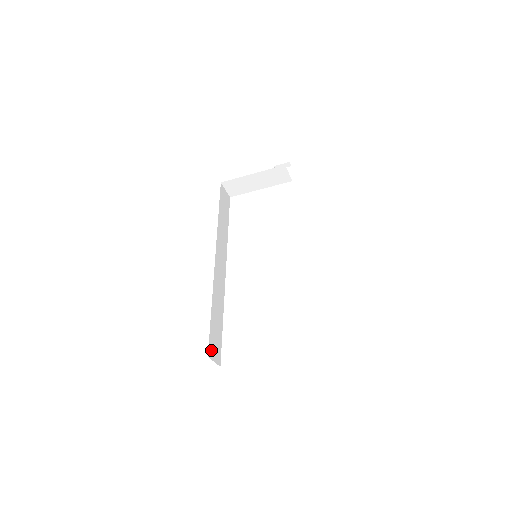
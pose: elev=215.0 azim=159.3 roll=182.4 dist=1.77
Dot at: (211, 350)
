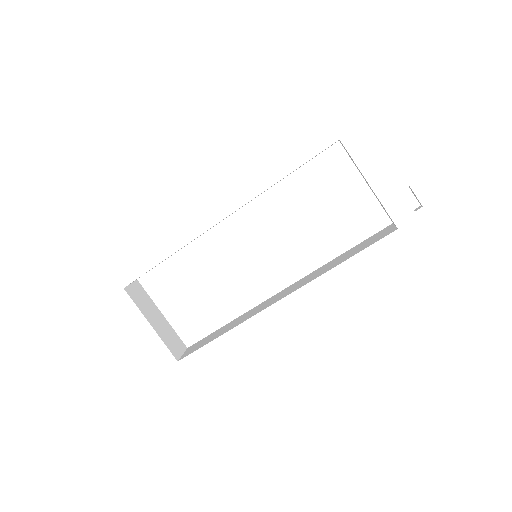
Dot at: occluded
